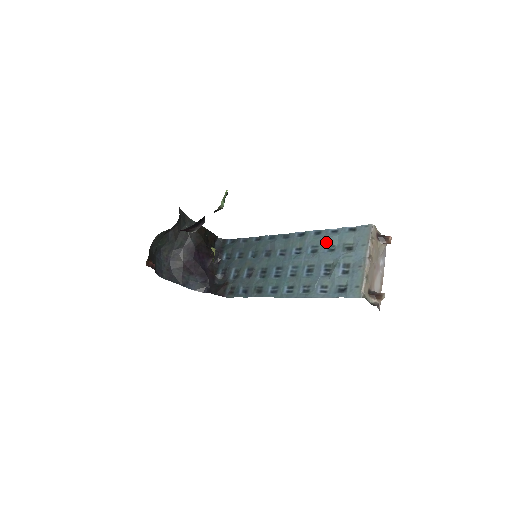
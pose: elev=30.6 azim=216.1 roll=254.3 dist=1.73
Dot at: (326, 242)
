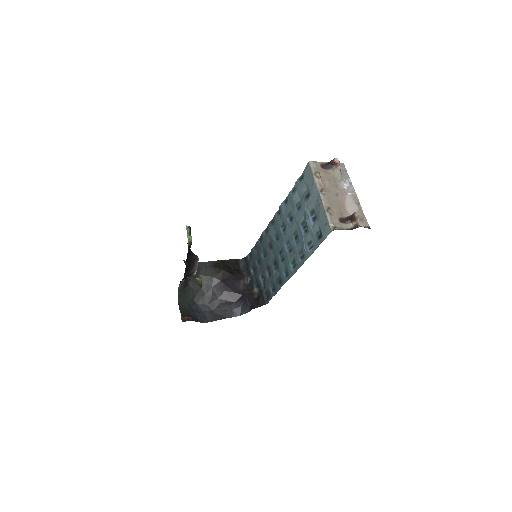
Dot at: (293, 204)
